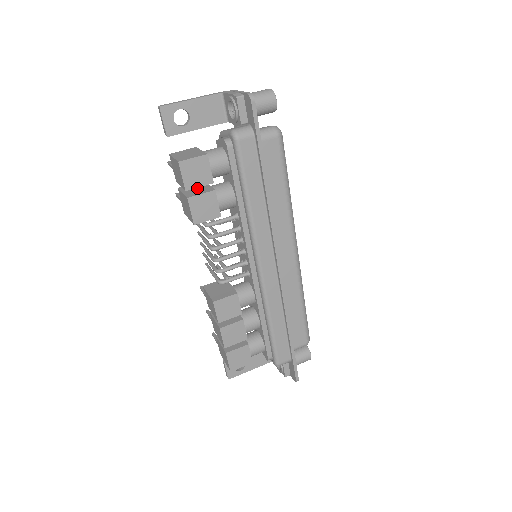
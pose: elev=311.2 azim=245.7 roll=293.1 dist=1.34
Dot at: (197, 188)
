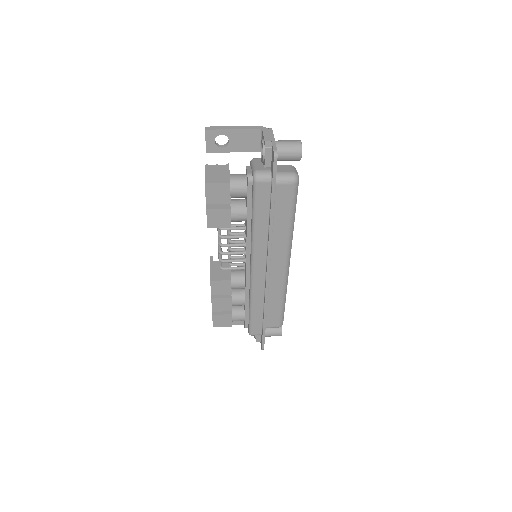
Dot at: occluded
